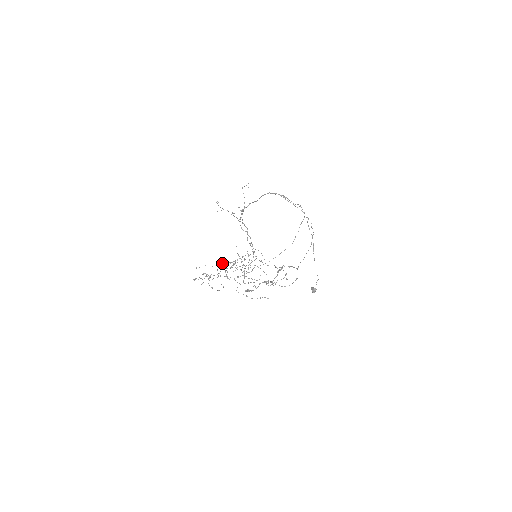
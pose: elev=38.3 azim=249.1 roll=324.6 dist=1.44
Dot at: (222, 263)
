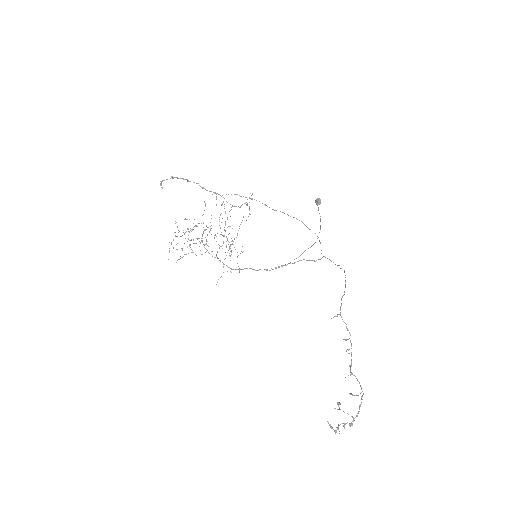
Dot at: occluded
